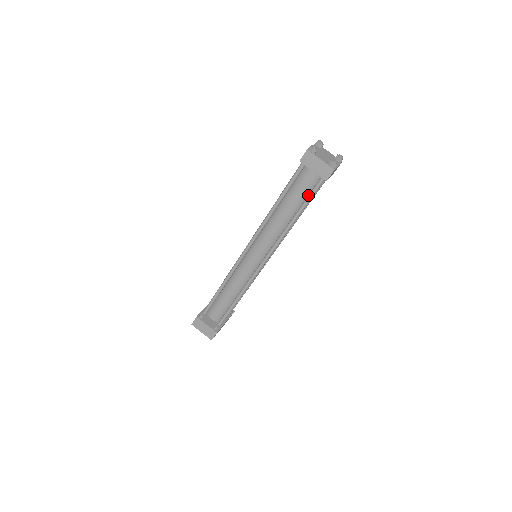
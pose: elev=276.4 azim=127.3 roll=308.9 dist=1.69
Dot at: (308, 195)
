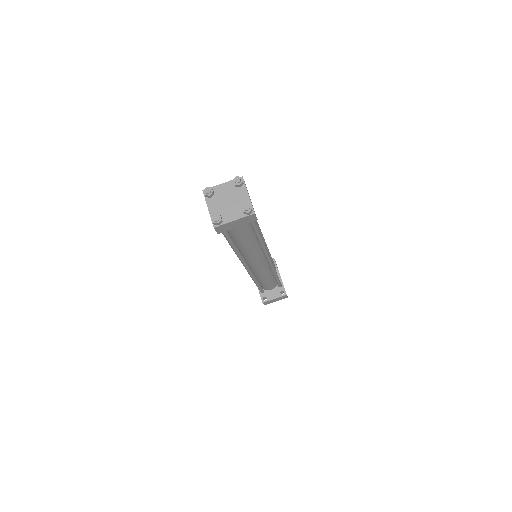
Dot at: (253, 230)
